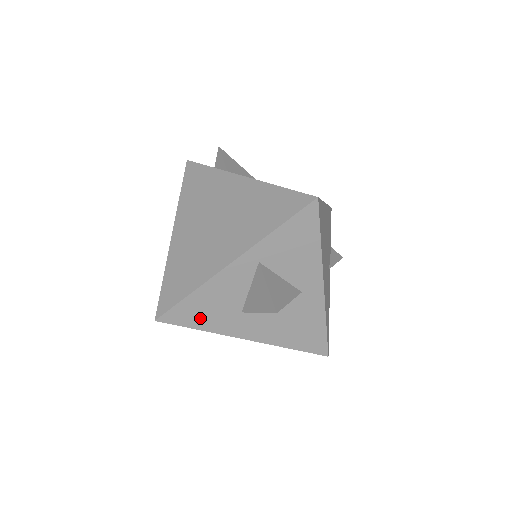
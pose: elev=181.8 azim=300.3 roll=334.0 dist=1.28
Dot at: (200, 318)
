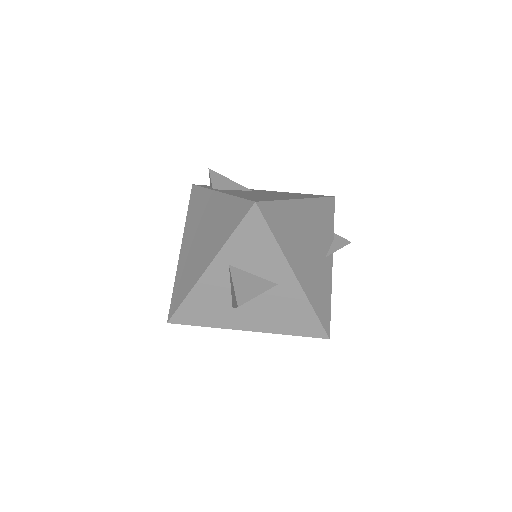
Dot at: (201, 317)
